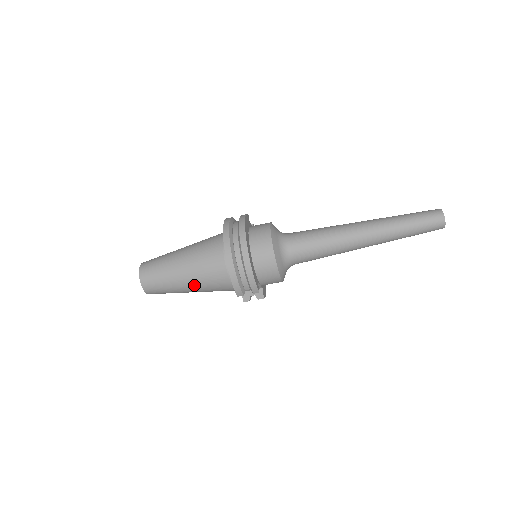
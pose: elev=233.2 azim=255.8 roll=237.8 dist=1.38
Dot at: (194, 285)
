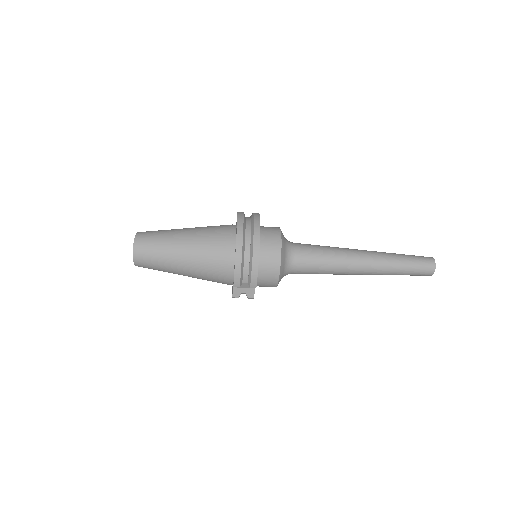
Dot at: (190, 265)
